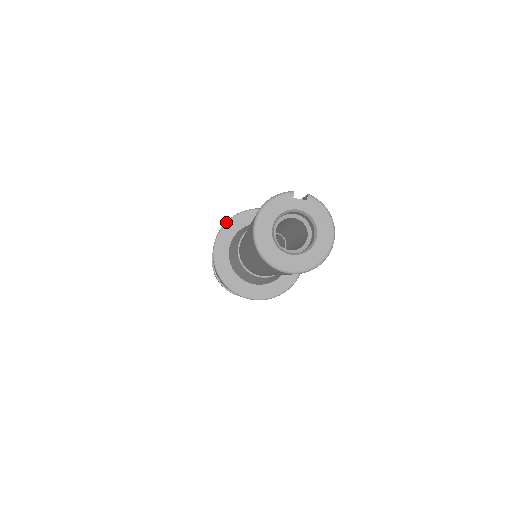
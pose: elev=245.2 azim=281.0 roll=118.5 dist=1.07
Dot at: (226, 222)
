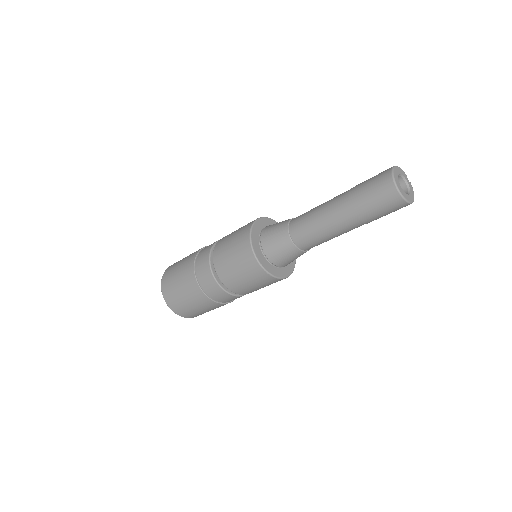
Dot at: occluded
